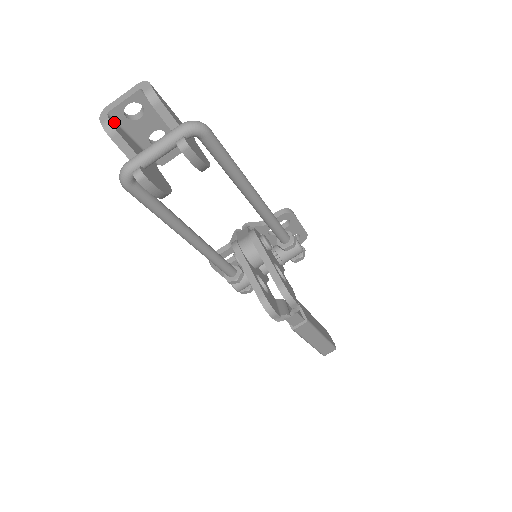
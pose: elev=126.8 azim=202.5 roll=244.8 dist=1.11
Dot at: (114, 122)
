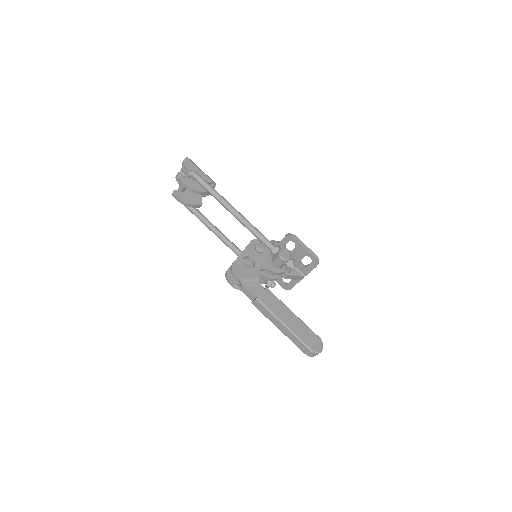
Dot at: (182, 175)
